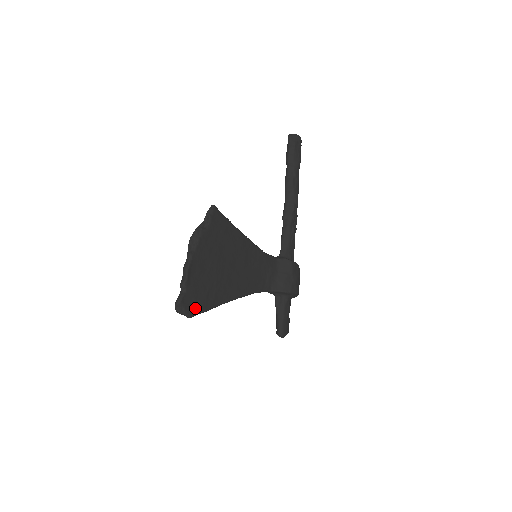
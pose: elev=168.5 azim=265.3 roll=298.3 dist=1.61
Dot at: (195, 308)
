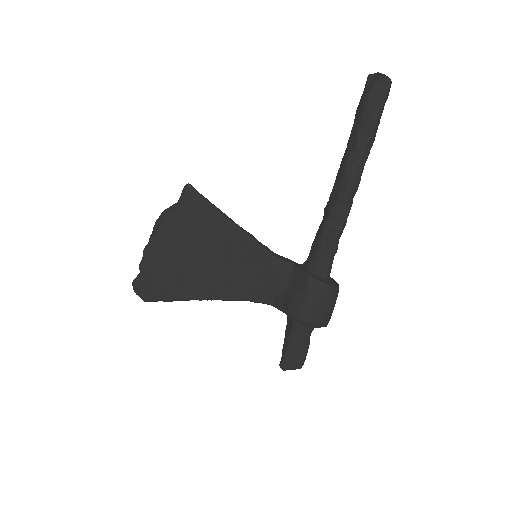
Dot at: (152, 294)
